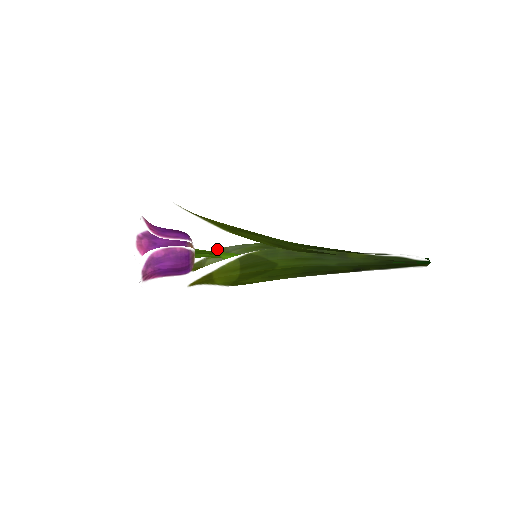
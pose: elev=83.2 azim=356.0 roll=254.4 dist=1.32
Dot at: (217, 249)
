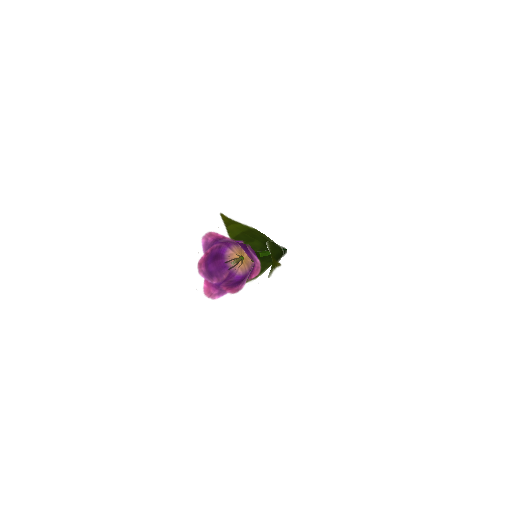
Dot at: occluded
